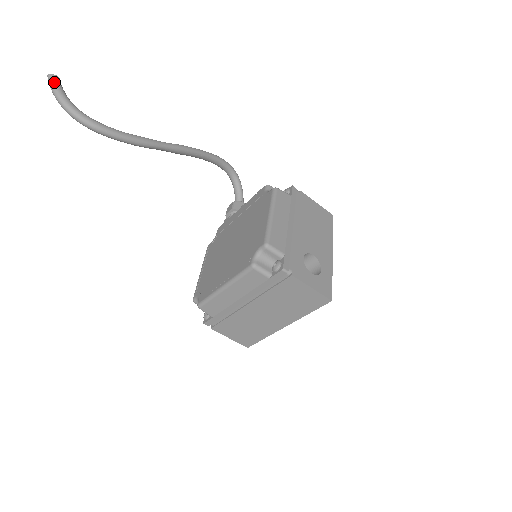
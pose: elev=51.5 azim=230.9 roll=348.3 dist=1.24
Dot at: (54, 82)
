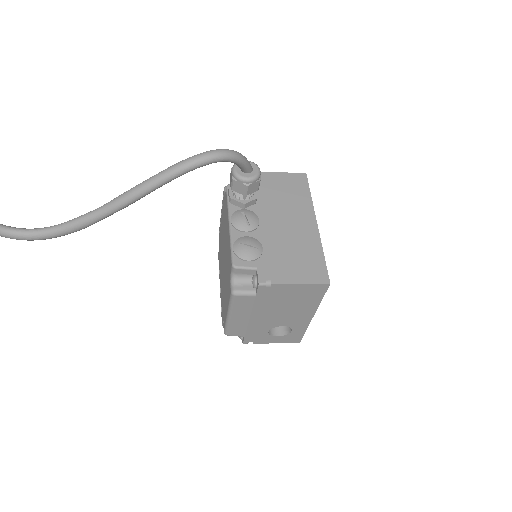
Dot at: out of frame
